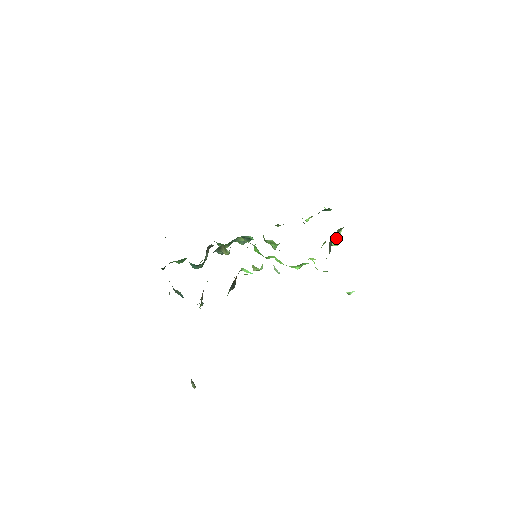
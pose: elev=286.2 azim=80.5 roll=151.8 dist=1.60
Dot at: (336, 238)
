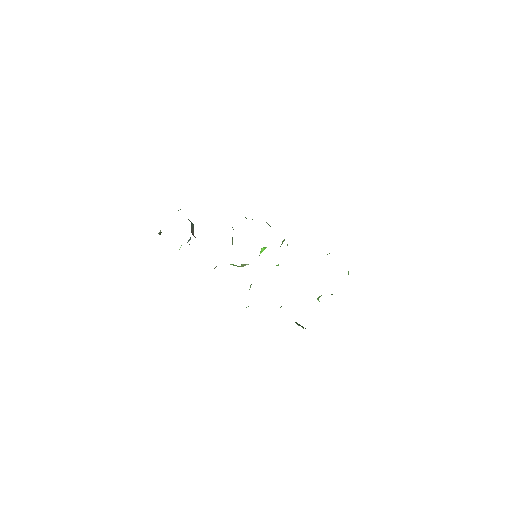
Dot at: occluded
